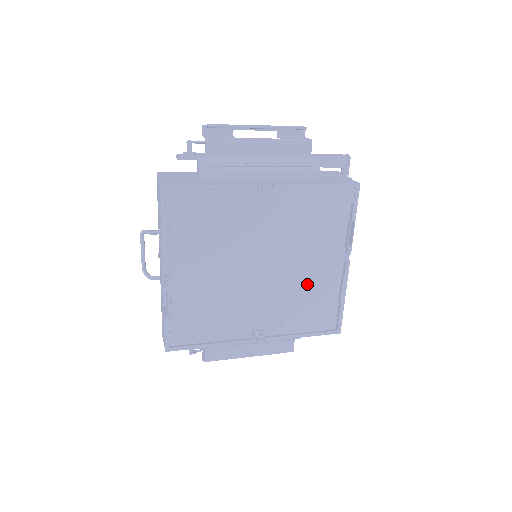
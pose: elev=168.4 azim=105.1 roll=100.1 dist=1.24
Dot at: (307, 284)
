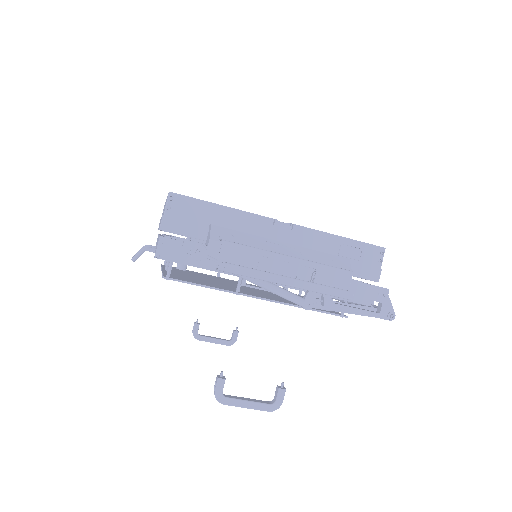
Dot at: occluded
